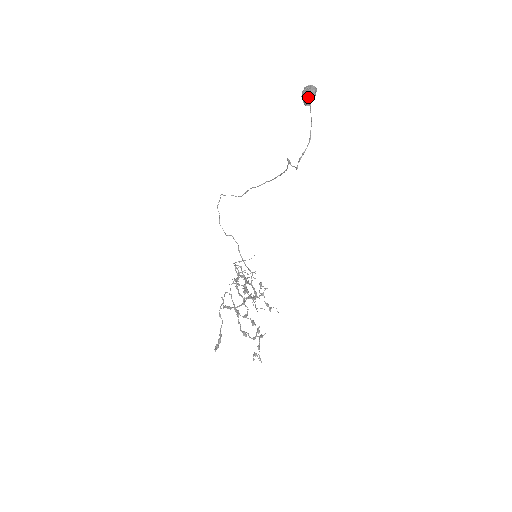
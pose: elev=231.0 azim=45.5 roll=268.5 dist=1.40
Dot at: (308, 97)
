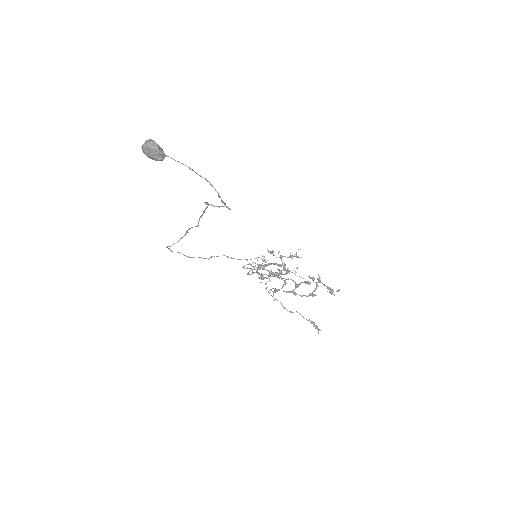
Dot at: (159, 156)
